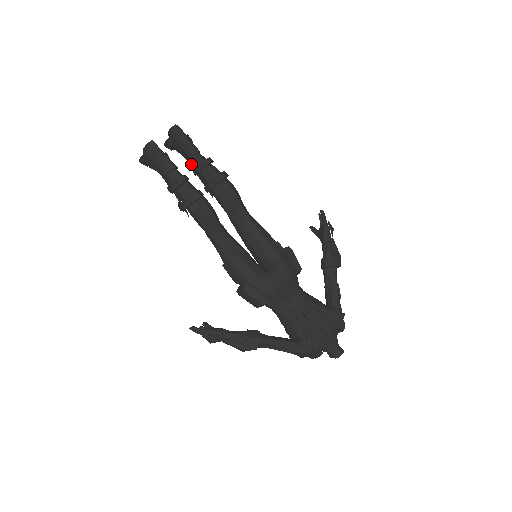
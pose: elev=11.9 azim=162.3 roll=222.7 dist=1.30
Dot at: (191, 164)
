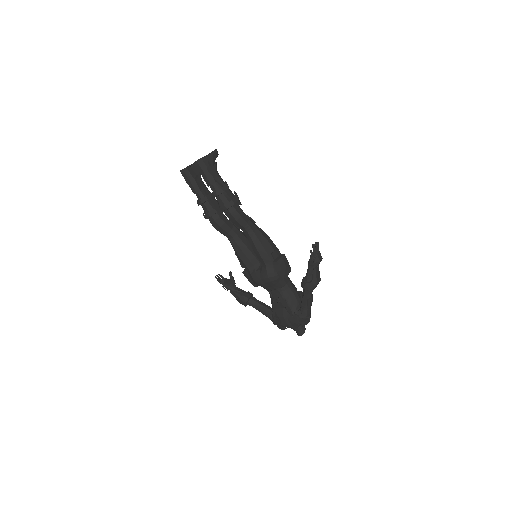
Dot at: occluded
